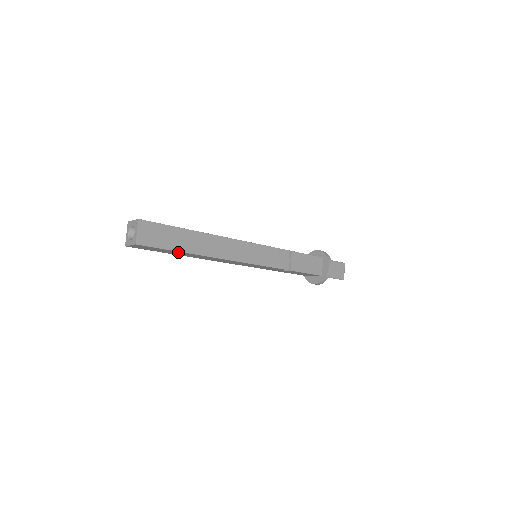
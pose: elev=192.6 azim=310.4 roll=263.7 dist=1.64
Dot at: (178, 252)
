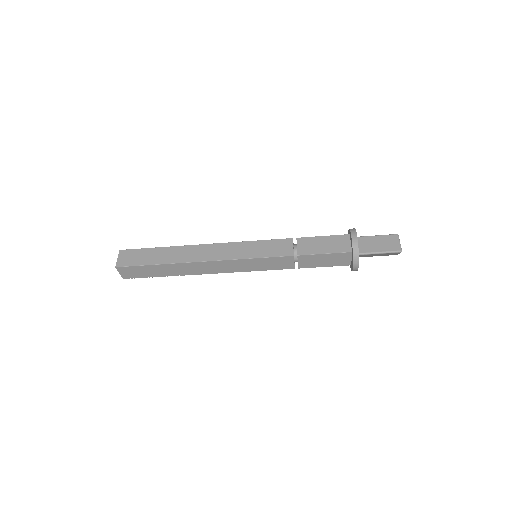
Dot at: (159, 267)
